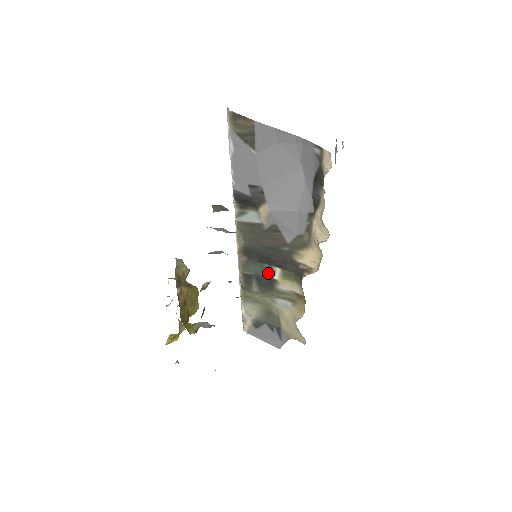
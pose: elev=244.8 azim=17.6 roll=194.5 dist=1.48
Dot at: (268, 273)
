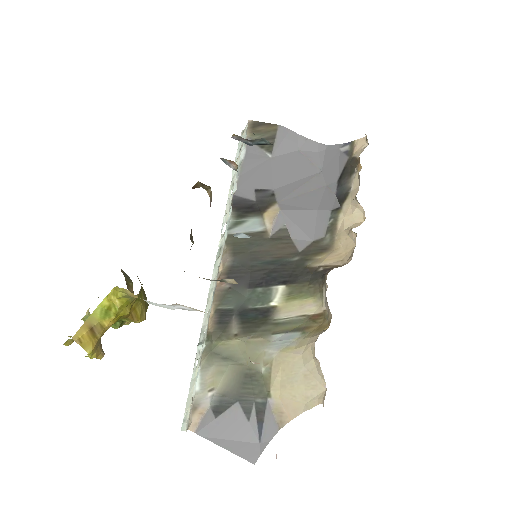
Dot at: (261, 301)
